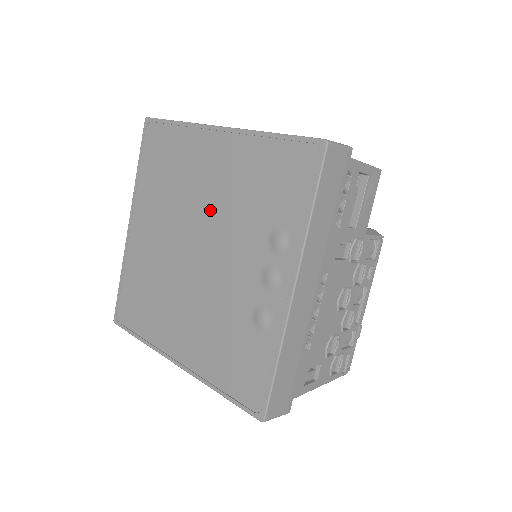
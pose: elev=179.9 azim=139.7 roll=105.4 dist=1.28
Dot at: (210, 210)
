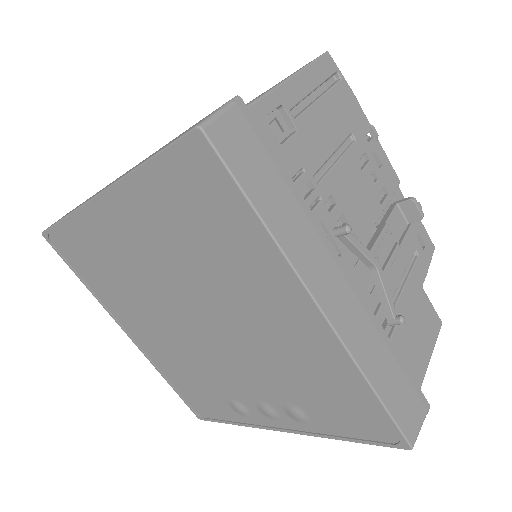
Dot at: (240, 329)
